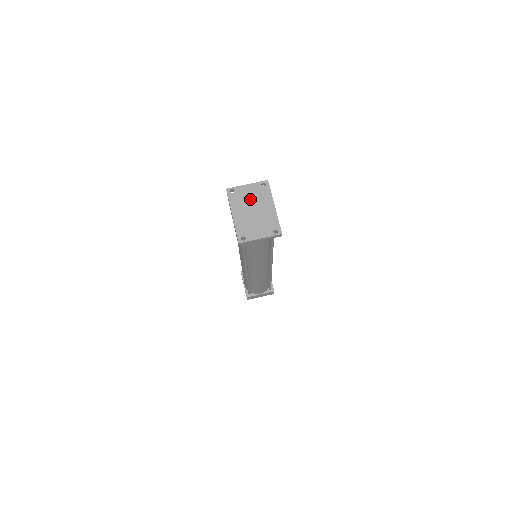
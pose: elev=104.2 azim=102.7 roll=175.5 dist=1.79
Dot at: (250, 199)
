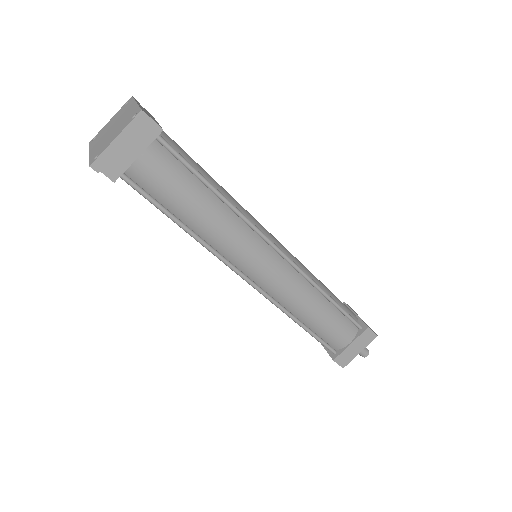
Dot at: (110, 125)
